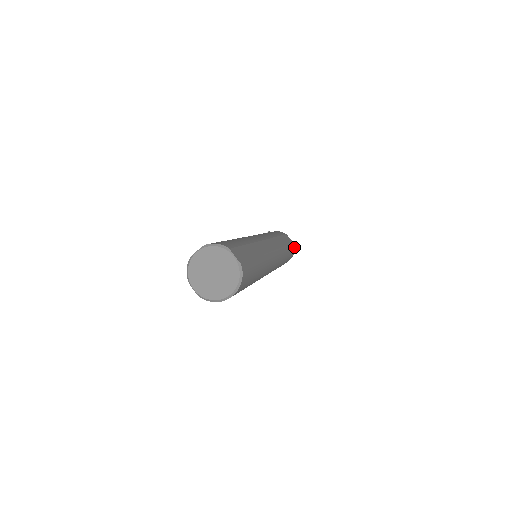
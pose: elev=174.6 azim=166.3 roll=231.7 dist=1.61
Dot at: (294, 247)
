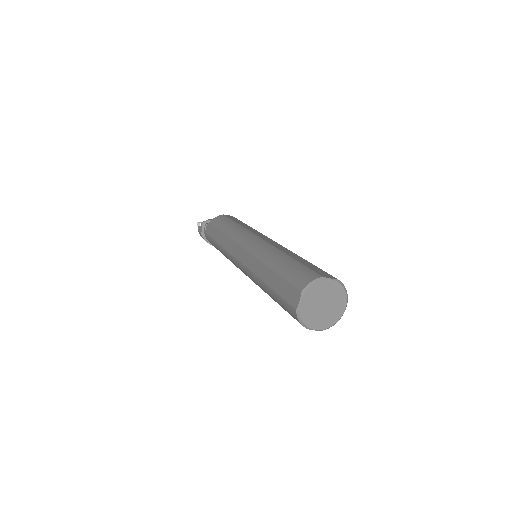
Dot at: occluded
